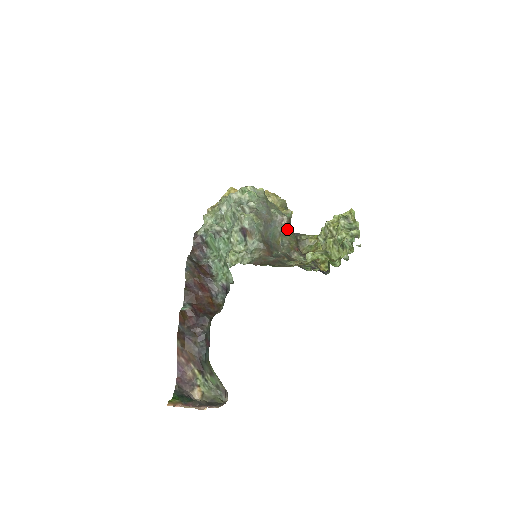
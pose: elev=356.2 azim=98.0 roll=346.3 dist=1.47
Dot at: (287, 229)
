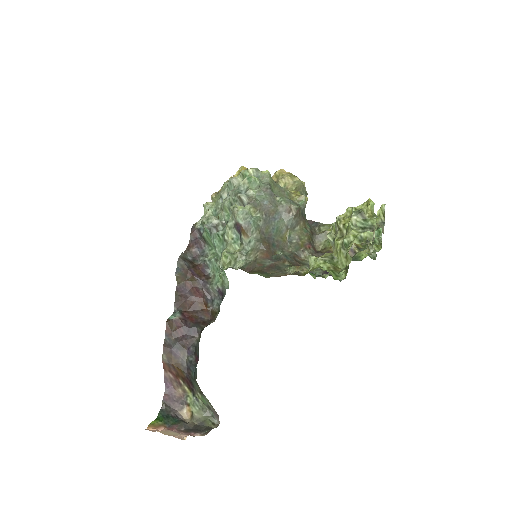
Dot at: (297, 221)
